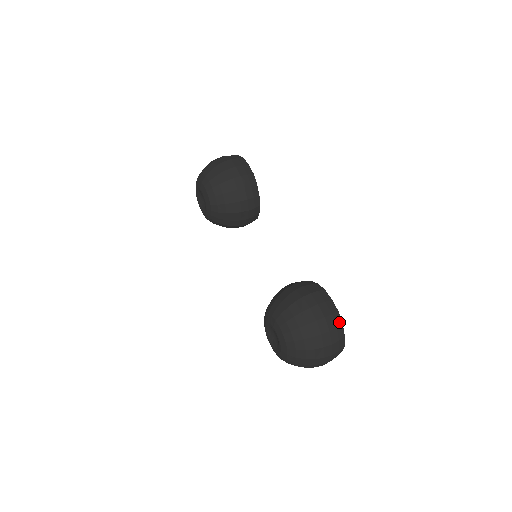
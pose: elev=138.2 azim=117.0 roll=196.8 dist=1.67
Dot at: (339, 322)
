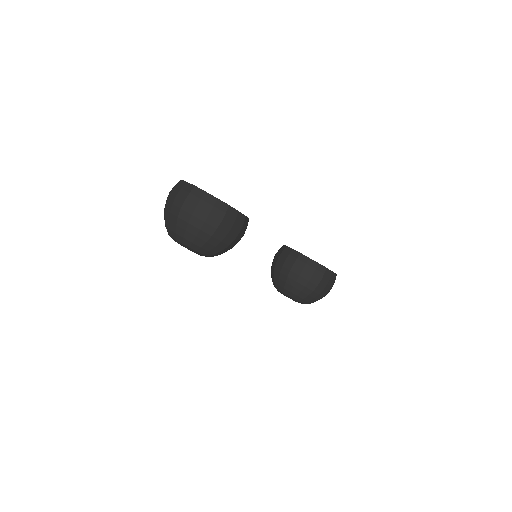
Dot at: occluded
